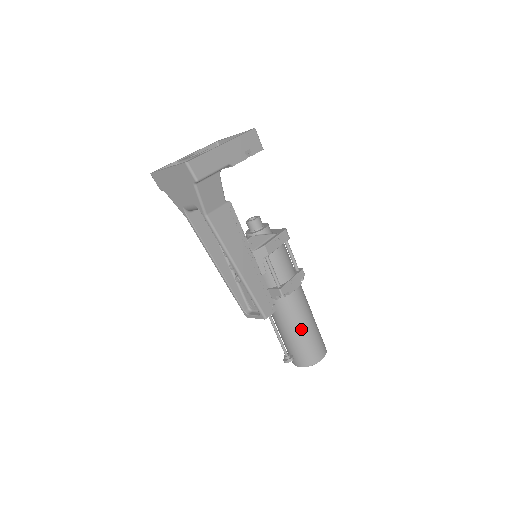
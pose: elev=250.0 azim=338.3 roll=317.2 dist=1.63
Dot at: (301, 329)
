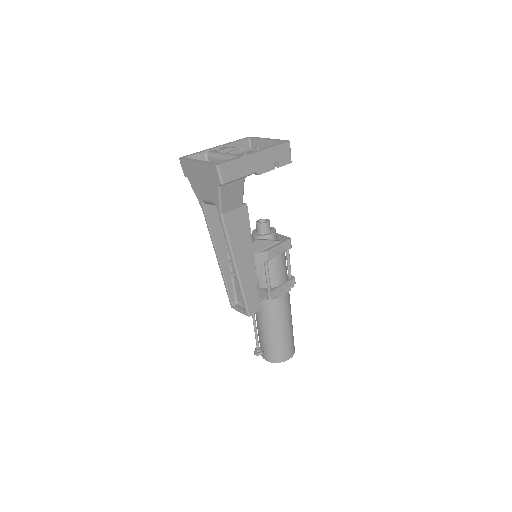
Dot at: (278, 330)
